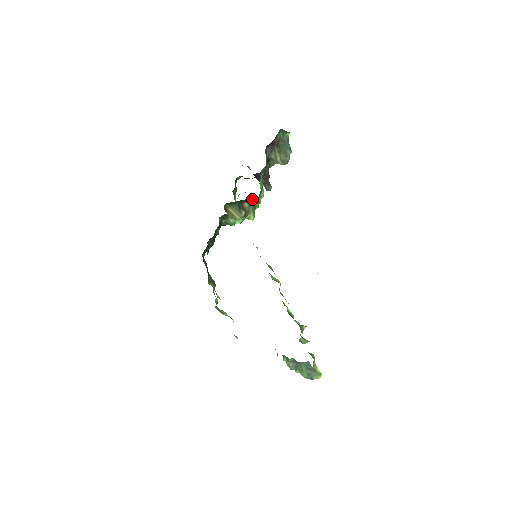
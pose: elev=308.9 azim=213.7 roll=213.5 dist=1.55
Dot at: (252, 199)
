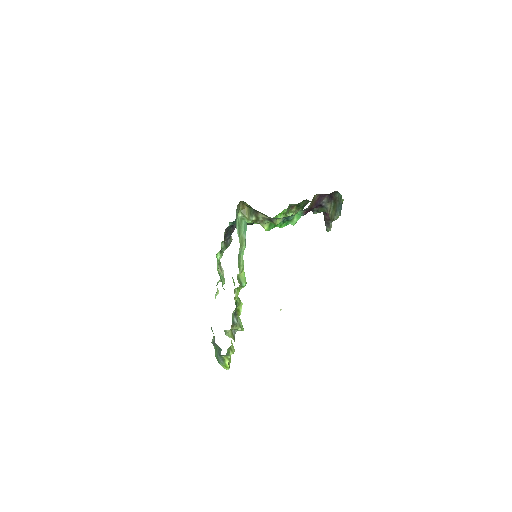
Dot at: (266, 215)
